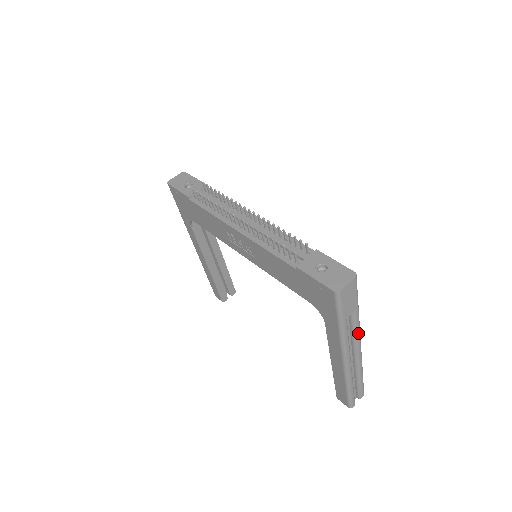
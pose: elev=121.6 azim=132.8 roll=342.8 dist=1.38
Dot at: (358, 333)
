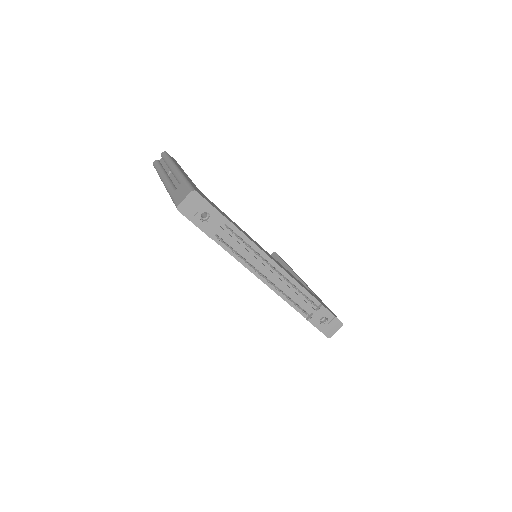
Dot at: occluded
